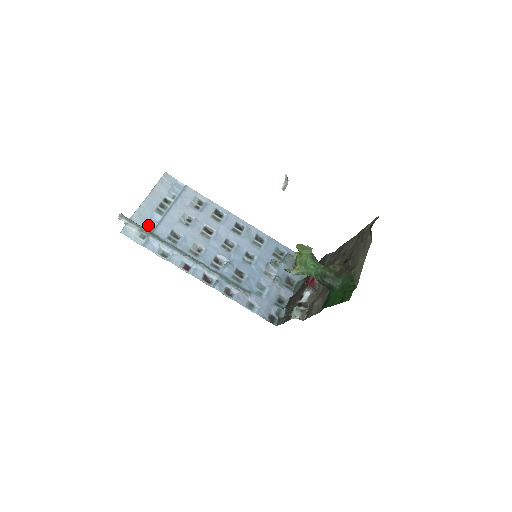
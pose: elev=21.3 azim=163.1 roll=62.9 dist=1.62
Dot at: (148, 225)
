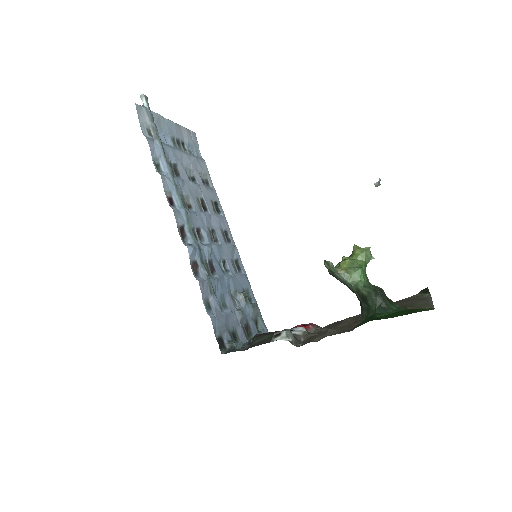
Dot at: (159, 134)
